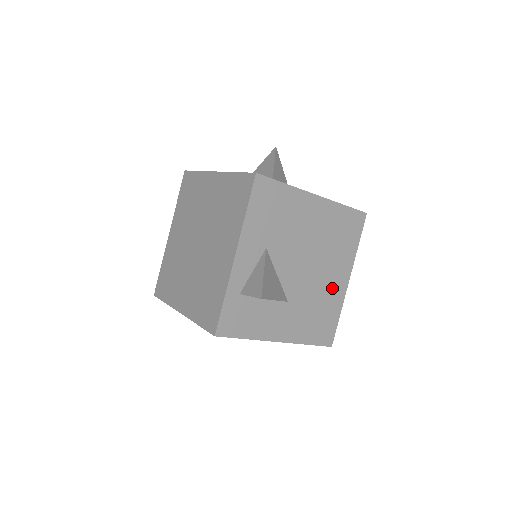
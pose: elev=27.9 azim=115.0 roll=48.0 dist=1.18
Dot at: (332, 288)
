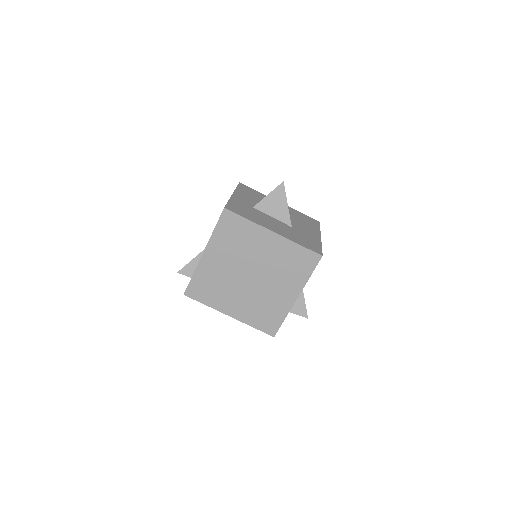
Dot at: occluded
